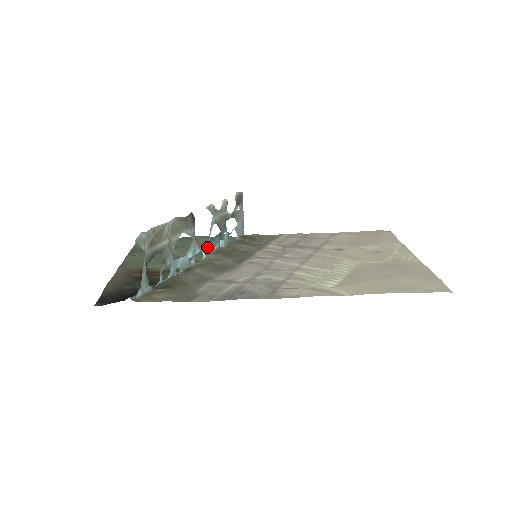
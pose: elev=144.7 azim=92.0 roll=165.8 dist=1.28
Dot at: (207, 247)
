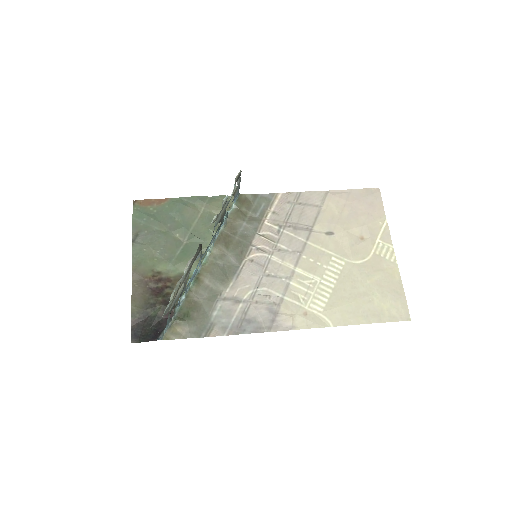
Dot at: (206, 224)
